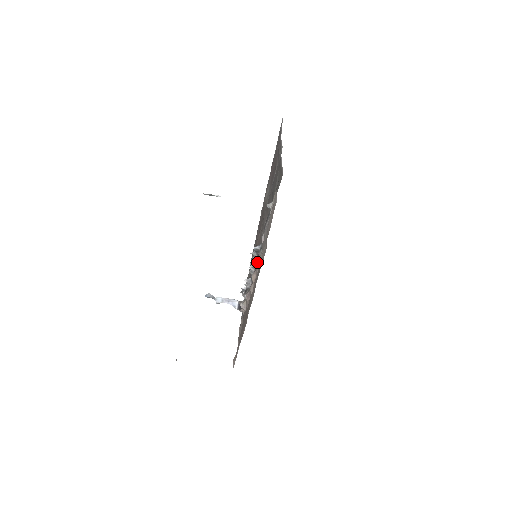
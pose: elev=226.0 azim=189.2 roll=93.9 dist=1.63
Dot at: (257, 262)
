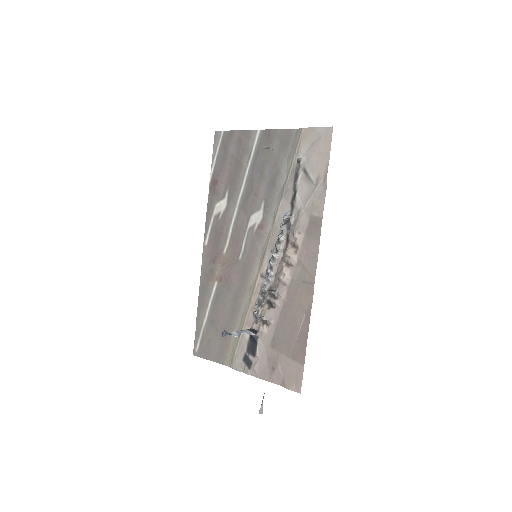
Dot at: (285, 238)
